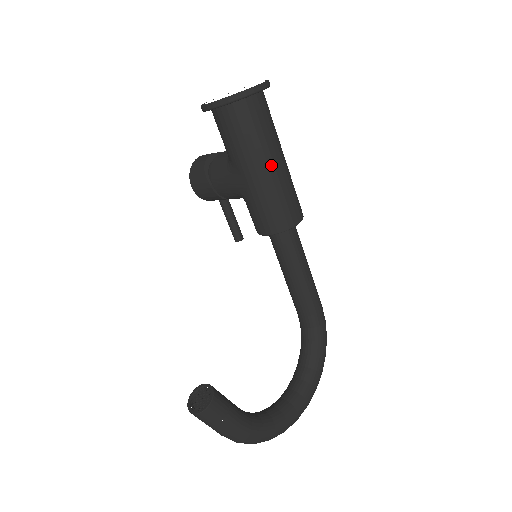
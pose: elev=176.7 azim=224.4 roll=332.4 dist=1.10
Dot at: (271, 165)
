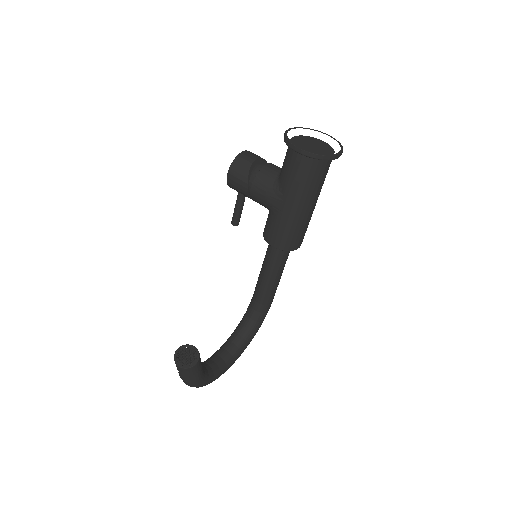
Dot at: (310, 207)
